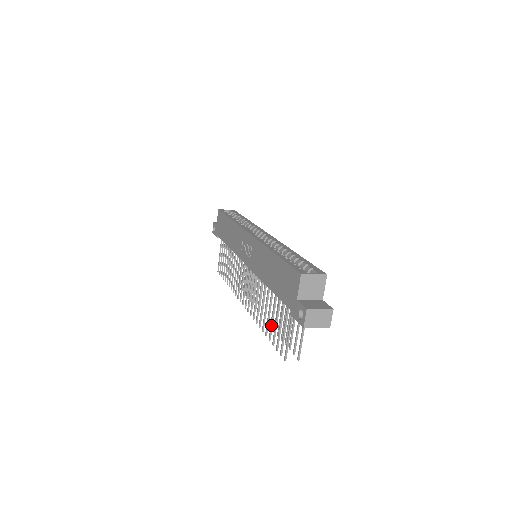
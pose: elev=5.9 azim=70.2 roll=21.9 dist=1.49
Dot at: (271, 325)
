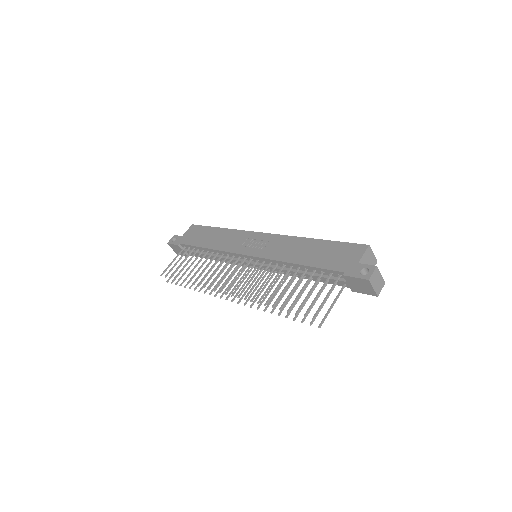
Dot at: (289, 296)
